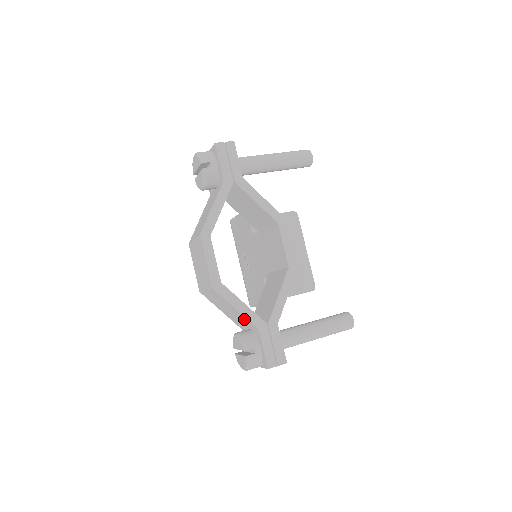
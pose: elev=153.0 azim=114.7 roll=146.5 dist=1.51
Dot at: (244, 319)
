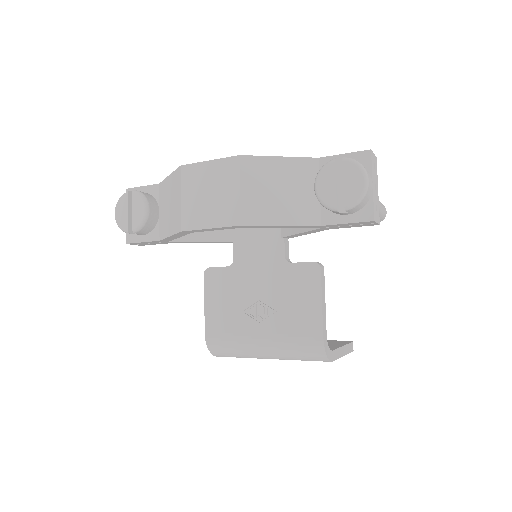
Dot at: (299, 169)
